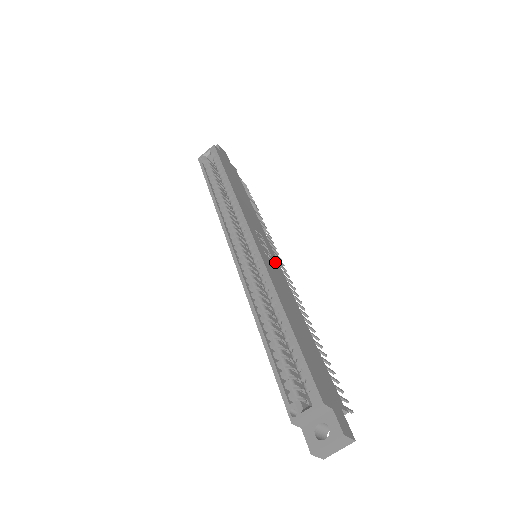
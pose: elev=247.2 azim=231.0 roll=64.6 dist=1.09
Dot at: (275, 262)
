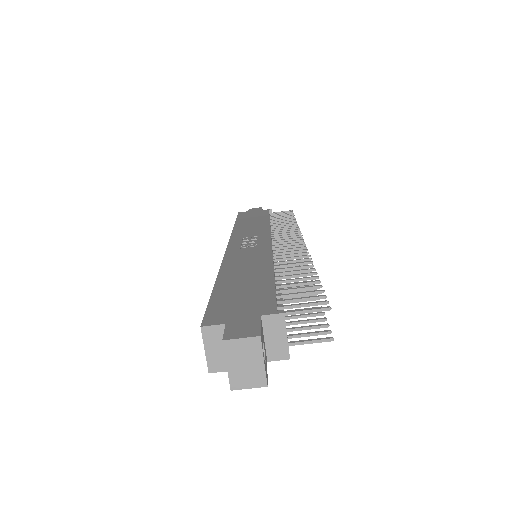
Dot at: (261, 245)
